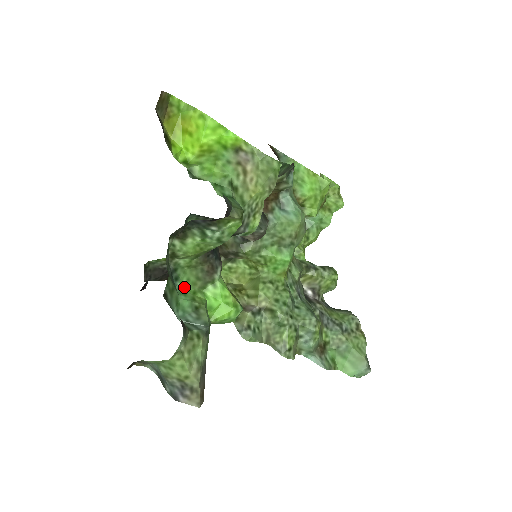
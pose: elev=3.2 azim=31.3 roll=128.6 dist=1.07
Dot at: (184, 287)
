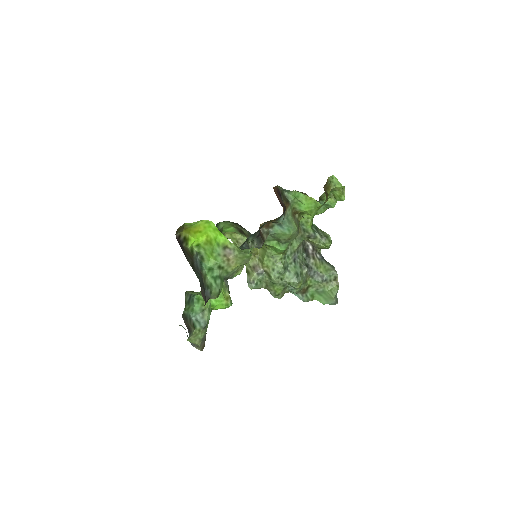
Dot at: (198, 298)
